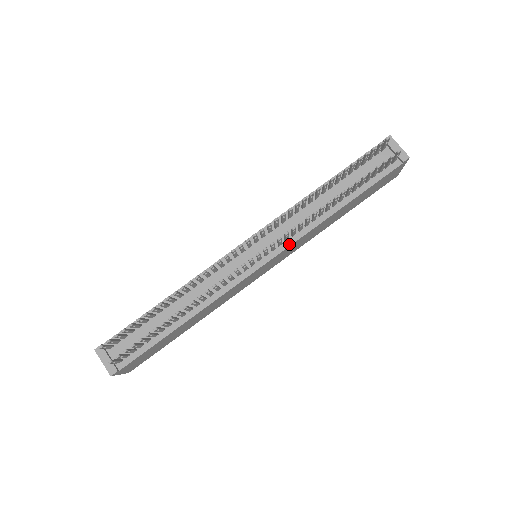
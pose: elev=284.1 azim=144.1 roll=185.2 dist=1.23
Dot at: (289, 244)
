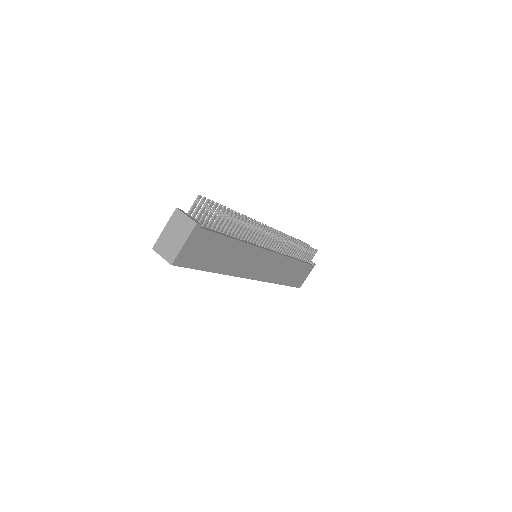
Dot at: (280, 254)
